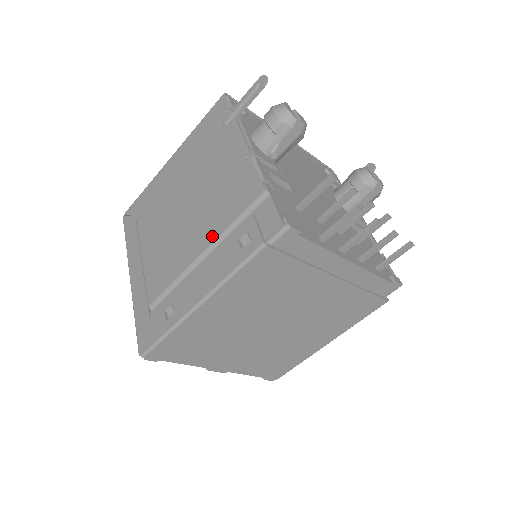
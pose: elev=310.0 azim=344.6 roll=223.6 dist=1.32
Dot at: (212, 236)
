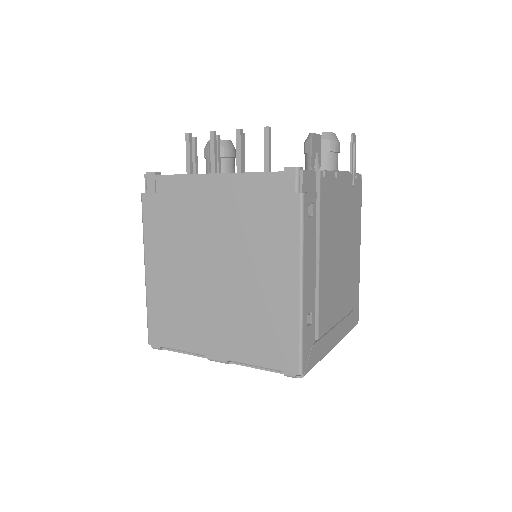
Dot at: occluded
